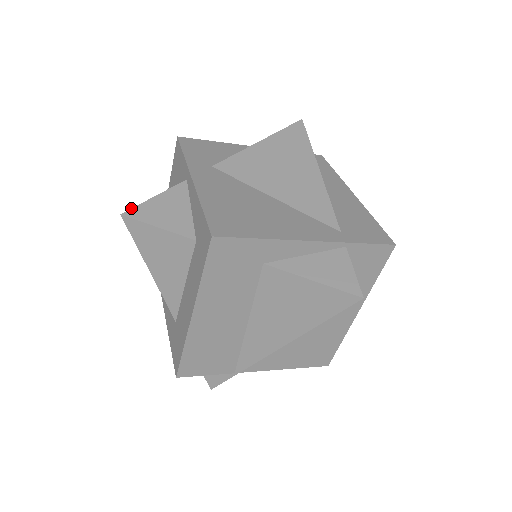
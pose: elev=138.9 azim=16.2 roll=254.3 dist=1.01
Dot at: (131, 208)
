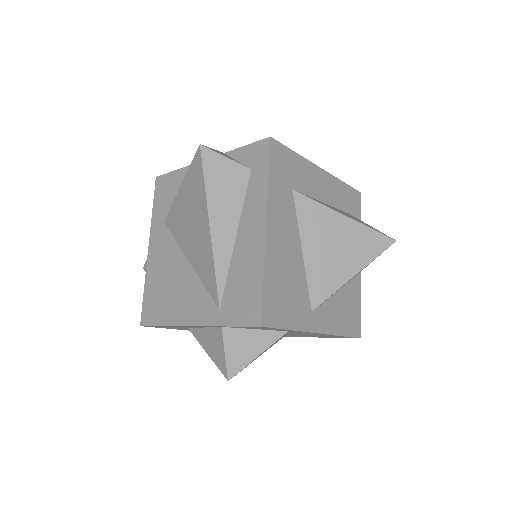
Dot at: (145, 263)
